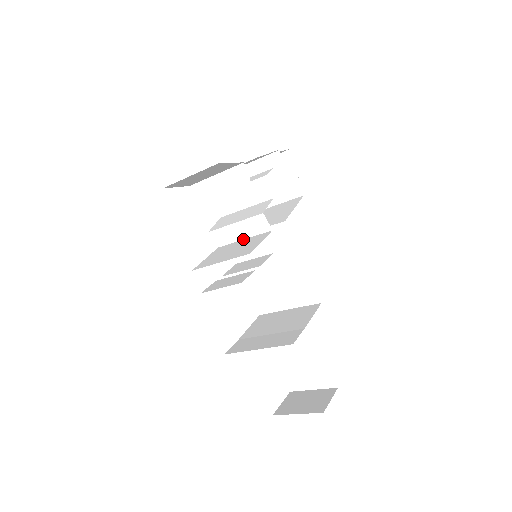
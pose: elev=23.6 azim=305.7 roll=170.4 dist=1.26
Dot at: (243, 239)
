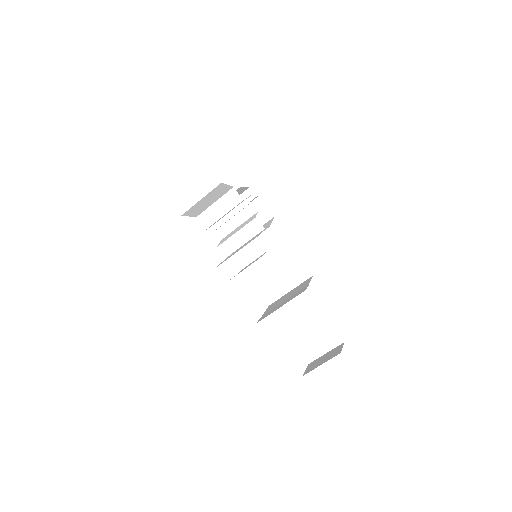
Dot at: occluded
